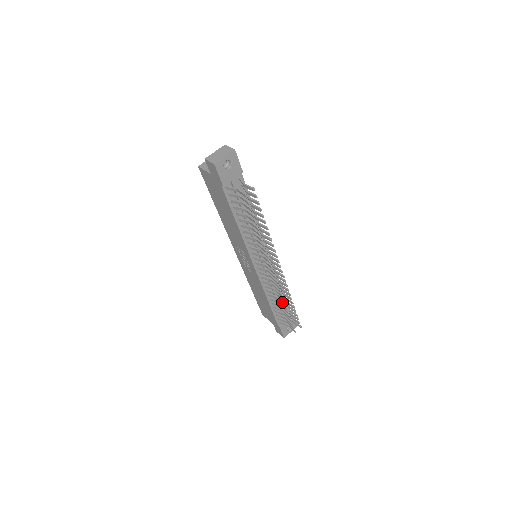
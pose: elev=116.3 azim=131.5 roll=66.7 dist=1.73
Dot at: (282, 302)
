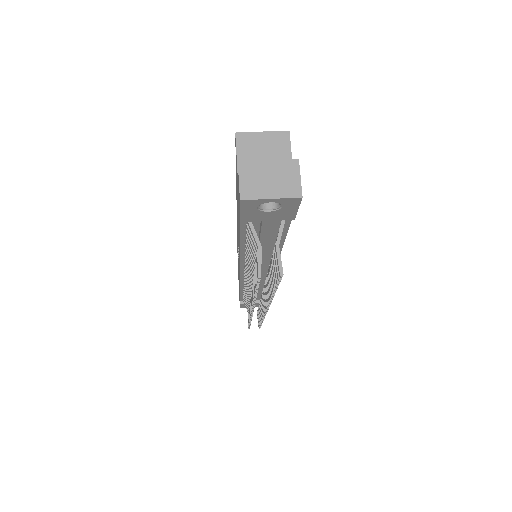
Dot at: occluded
